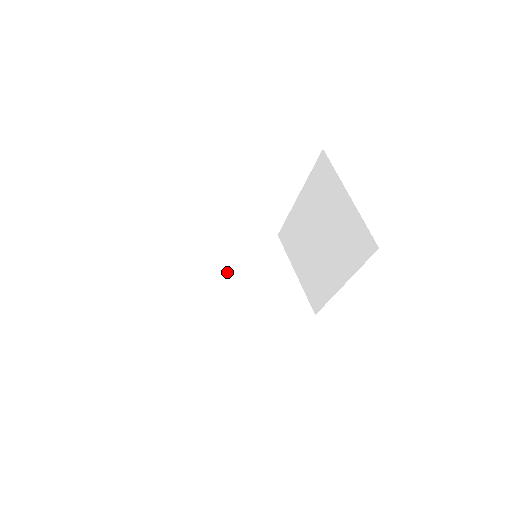
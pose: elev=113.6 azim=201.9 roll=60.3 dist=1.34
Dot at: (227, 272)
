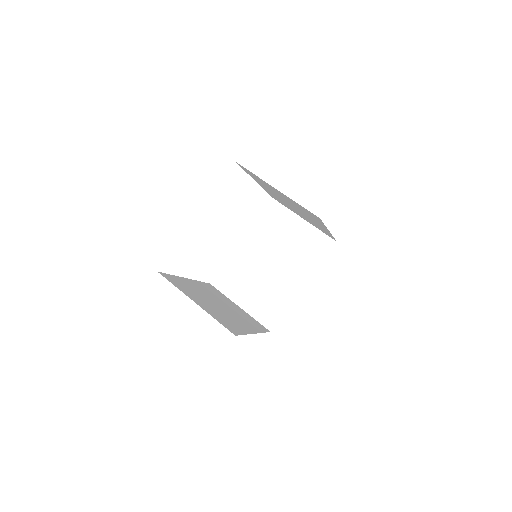
Dot at: (255, 257)
